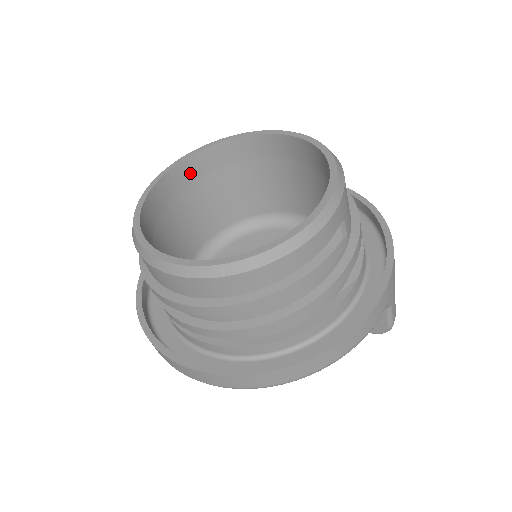
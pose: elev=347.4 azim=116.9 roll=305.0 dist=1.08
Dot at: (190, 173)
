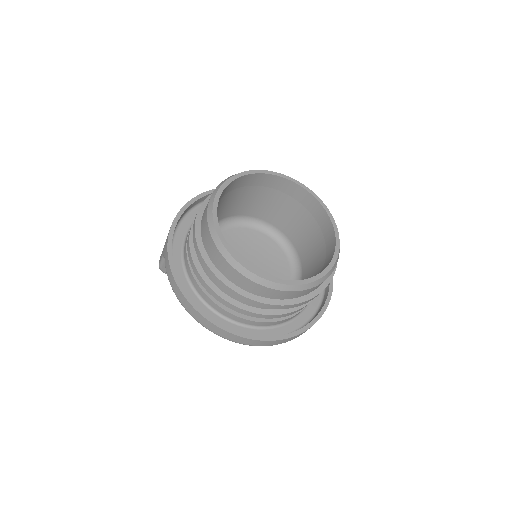
Dot at: (223, 193)
